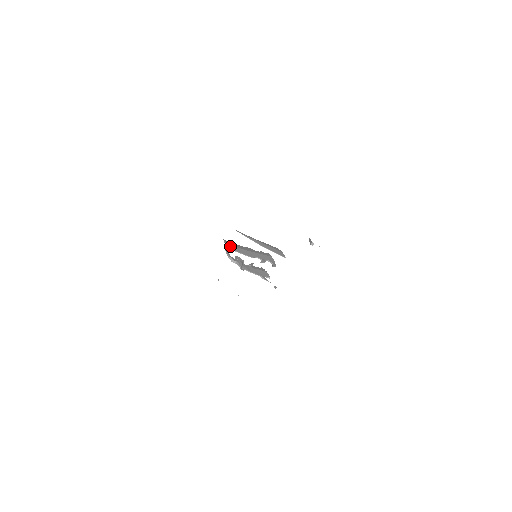
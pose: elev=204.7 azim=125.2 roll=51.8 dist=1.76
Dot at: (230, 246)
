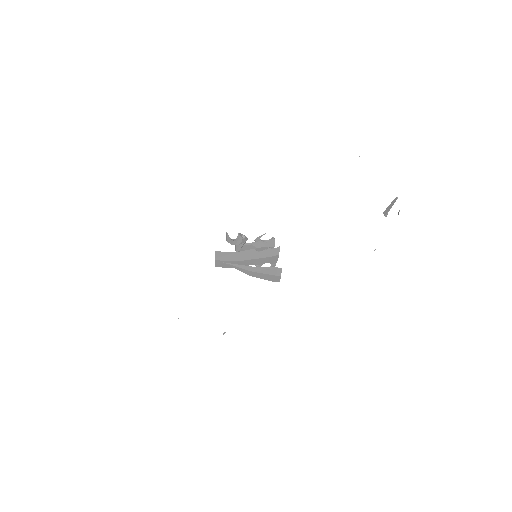
Dot at: (218, 263)
